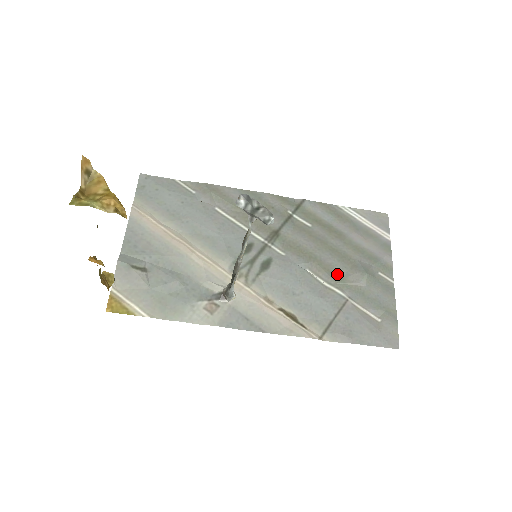
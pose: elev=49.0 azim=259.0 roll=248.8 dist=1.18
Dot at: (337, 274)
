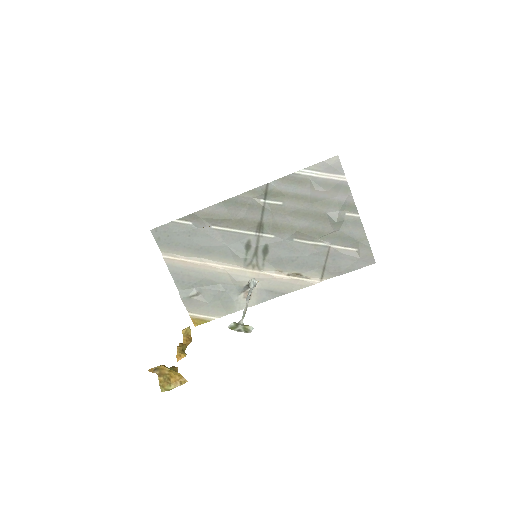
Dot at: (316, 232)
